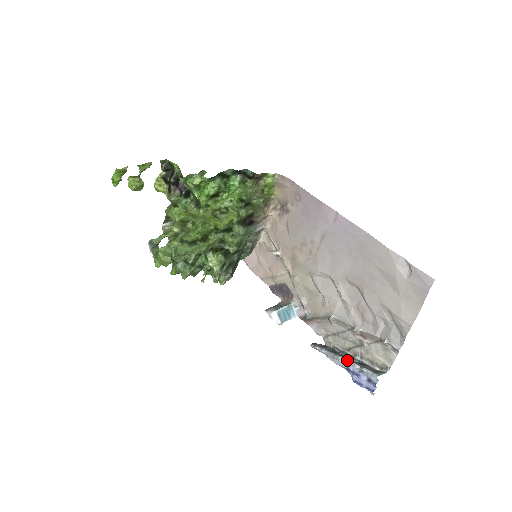
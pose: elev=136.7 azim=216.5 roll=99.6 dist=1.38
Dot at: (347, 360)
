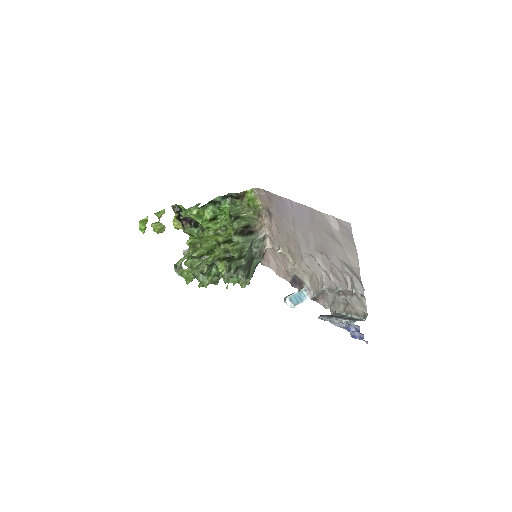
Dot at: (337, 318)
